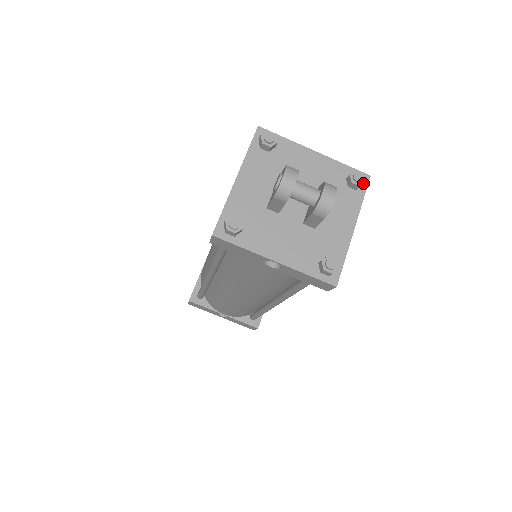
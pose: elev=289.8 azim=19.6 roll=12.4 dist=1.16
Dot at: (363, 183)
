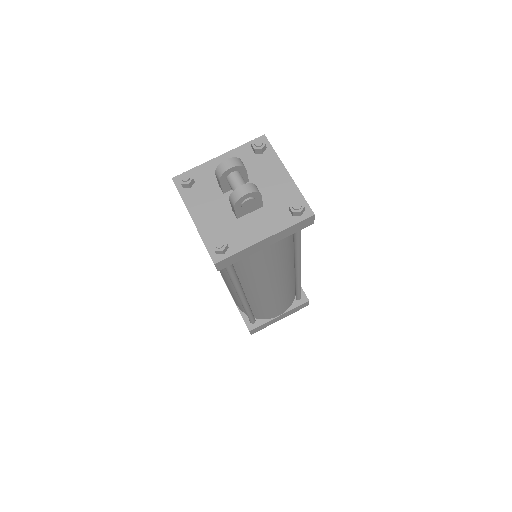
Dot at: (297, 212)
